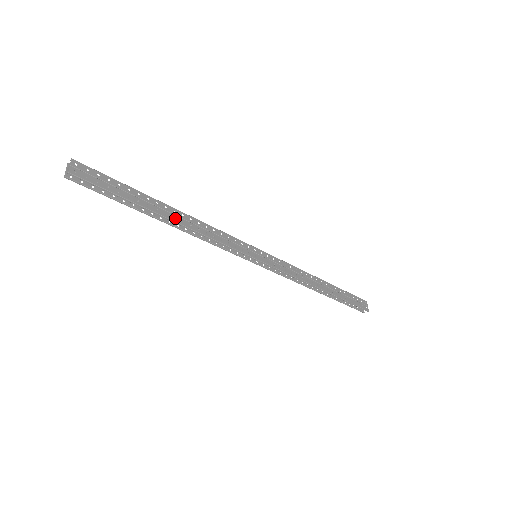
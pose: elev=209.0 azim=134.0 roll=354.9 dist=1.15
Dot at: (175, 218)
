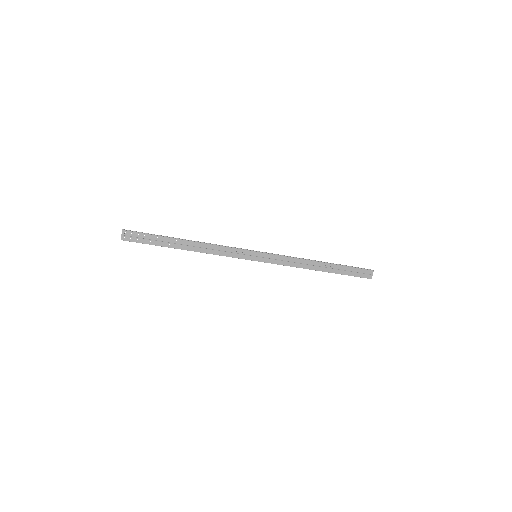
Dot at: (189, 248)
